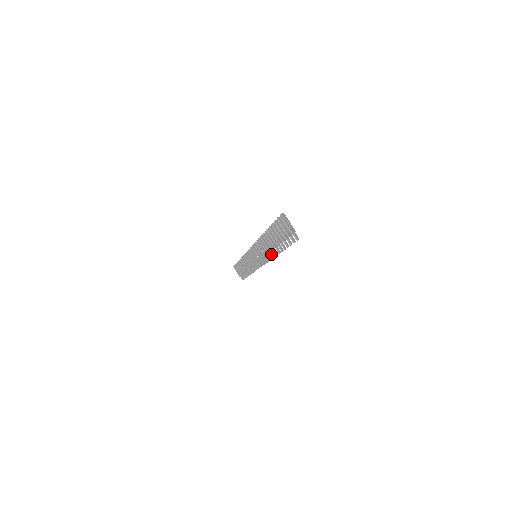
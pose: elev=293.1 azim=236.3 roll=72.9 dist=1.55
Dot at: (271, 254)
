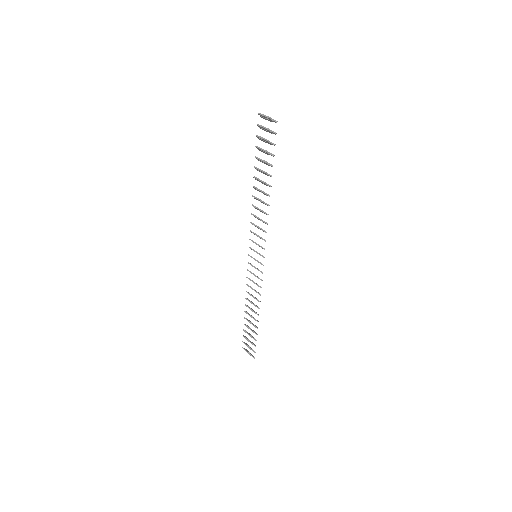
Dot at: (266, 213)
